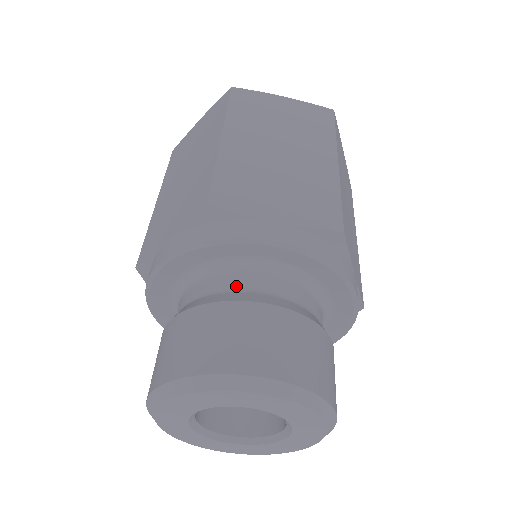
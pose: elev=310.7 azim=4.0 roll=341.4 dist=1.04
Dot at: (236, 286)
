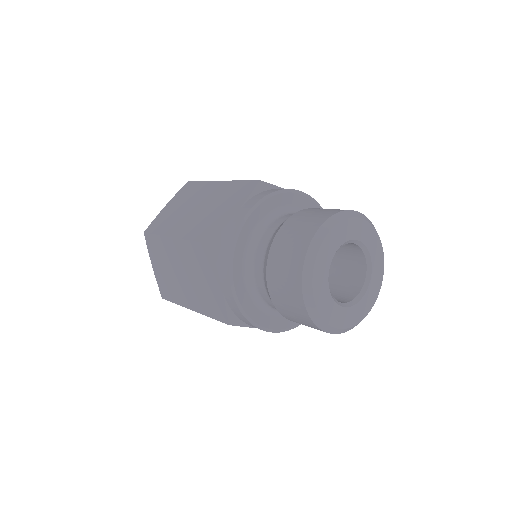
Dot at: occluded
